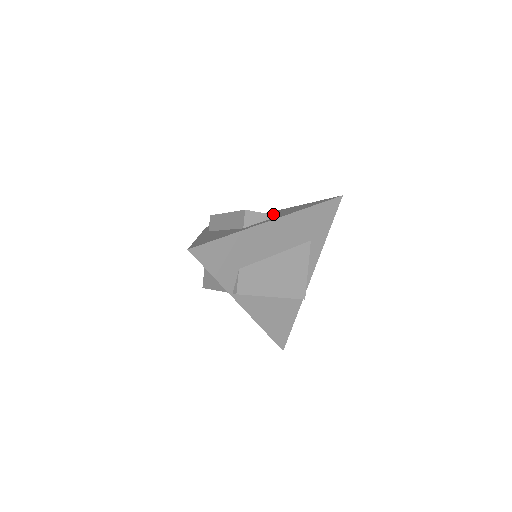
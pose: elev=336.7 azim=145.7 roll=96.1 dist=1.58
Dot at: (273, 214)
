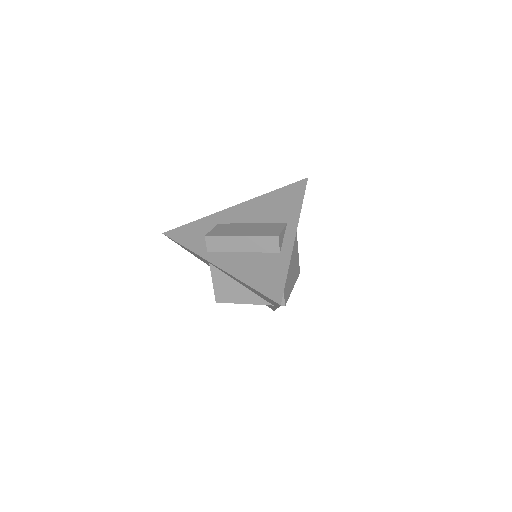
Dot at: (263, 215)
